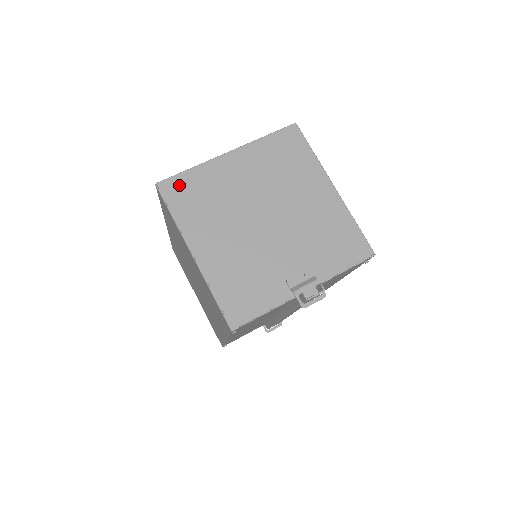
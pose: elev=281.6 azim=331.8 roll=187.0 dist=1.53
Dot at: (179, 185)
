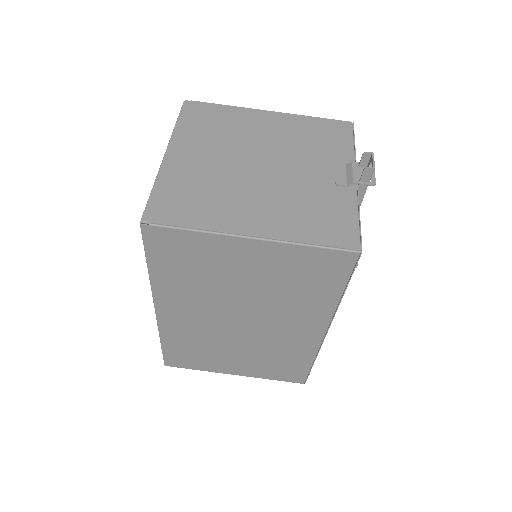
Dot at: (162, 205)
